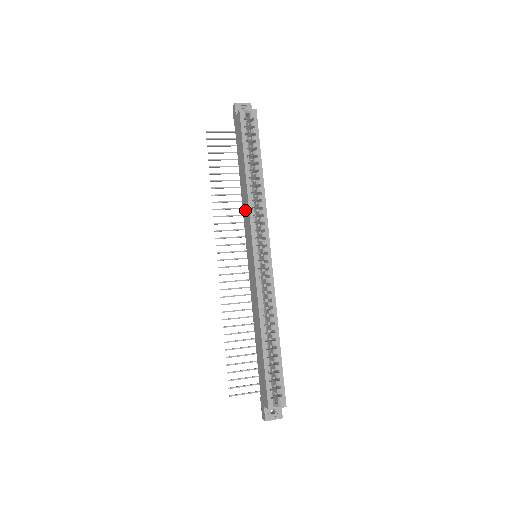
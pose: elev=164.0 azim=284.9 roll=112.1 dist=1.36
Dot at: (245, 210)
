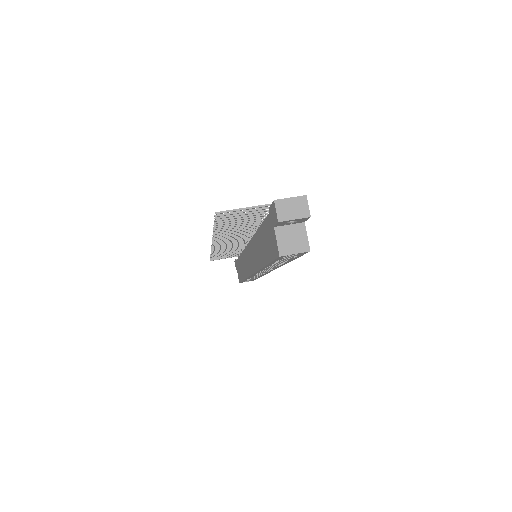
Dot at: (254, 252)
